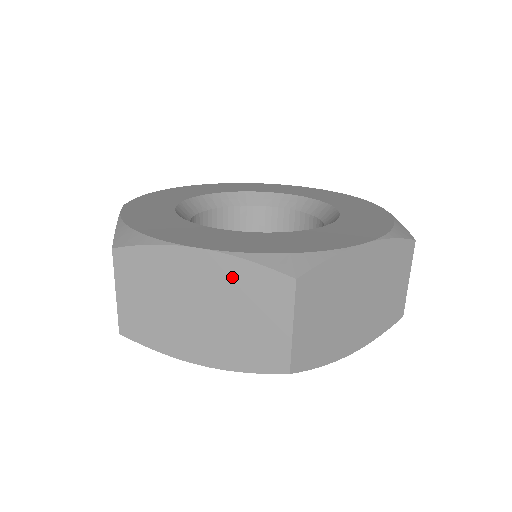
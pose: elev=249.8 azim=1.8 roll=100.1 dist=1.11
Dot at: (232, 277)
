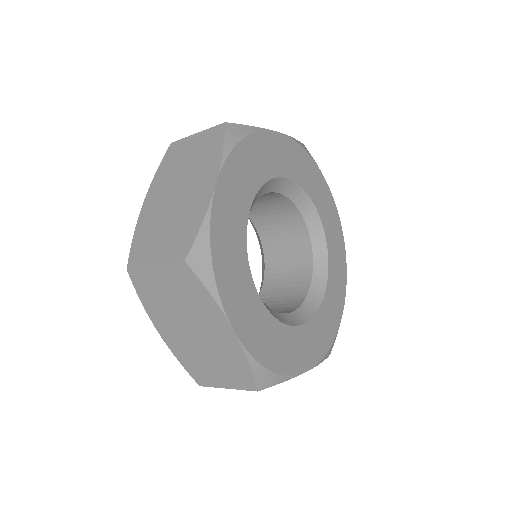
Dot at: (231, 354)
